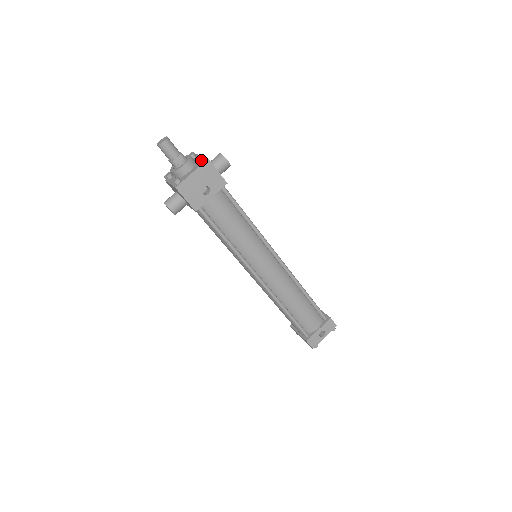
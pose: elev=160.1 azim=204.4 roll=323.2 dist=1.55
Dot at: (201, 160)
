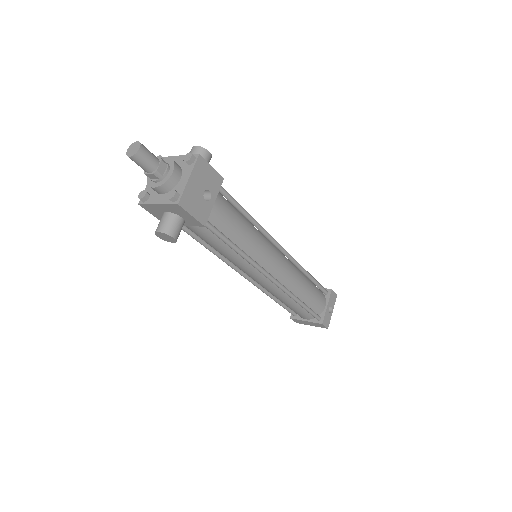
Dot at: (192, 158)
